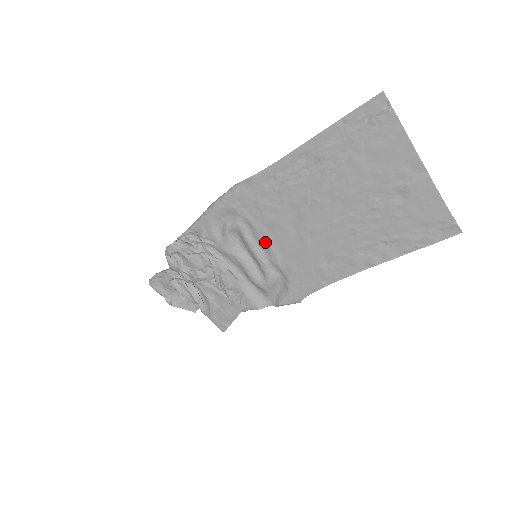
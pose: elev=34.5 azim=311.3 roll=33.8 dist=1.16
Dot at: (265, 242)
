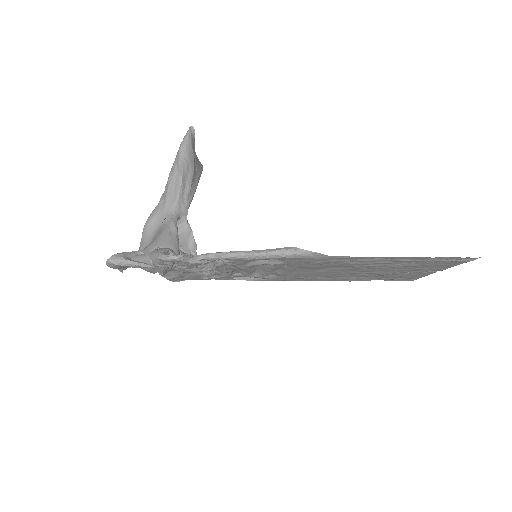
Dot at: (288, 270)
